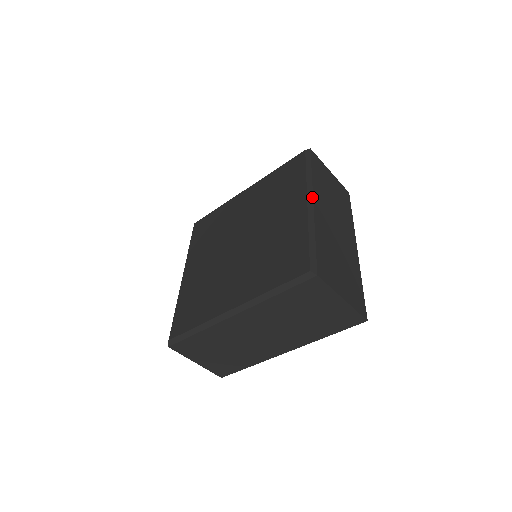
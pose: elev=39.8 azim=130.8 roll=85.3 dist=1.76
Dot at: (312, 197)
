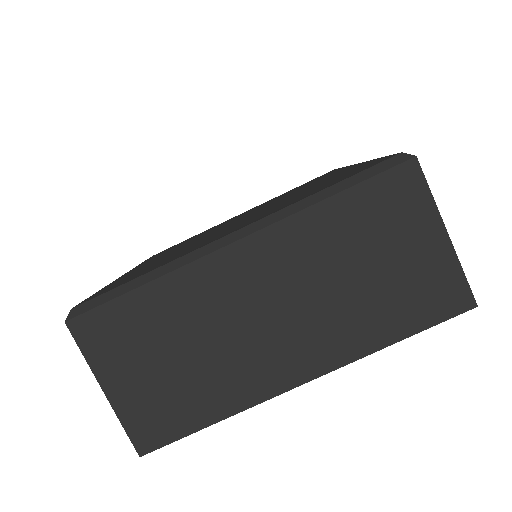
Dot at: (249, 232)
